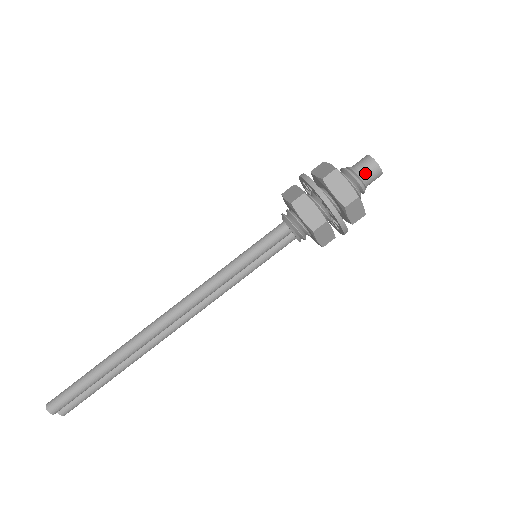
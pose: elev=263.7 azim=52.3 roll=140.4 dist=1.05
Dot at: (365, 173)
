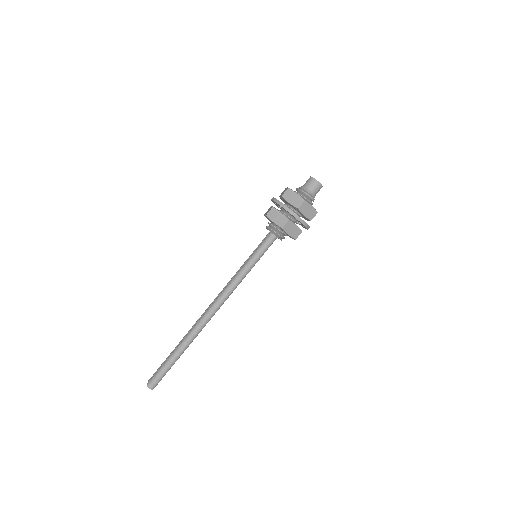
Dot at: (315, 192)
